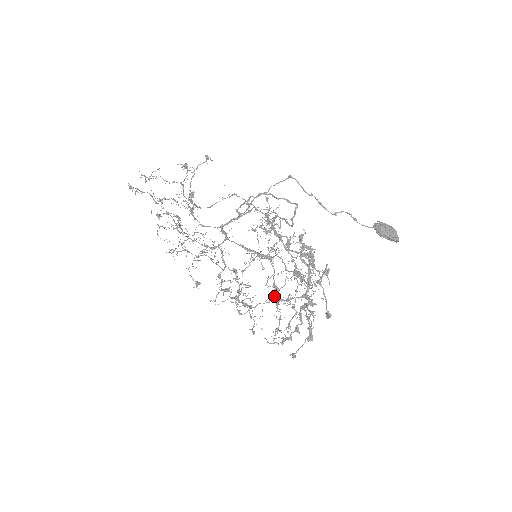
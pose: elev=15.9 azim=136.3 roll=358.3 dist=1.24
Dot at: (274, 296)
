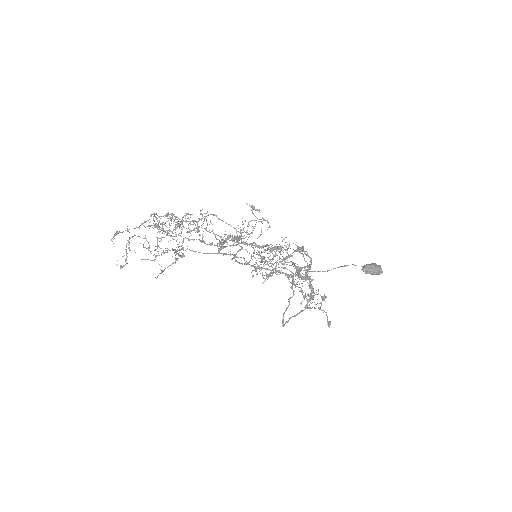
Dot at: (276, 255)
